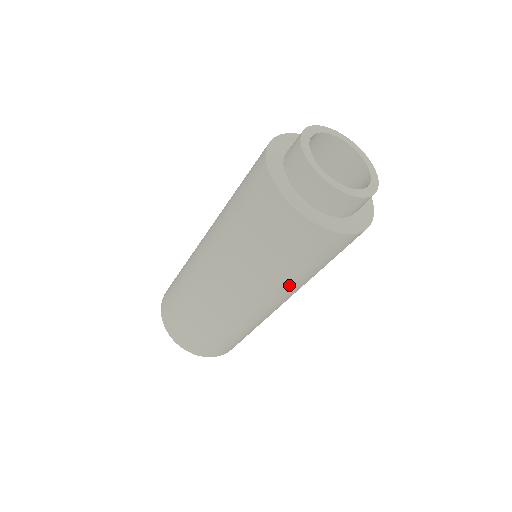
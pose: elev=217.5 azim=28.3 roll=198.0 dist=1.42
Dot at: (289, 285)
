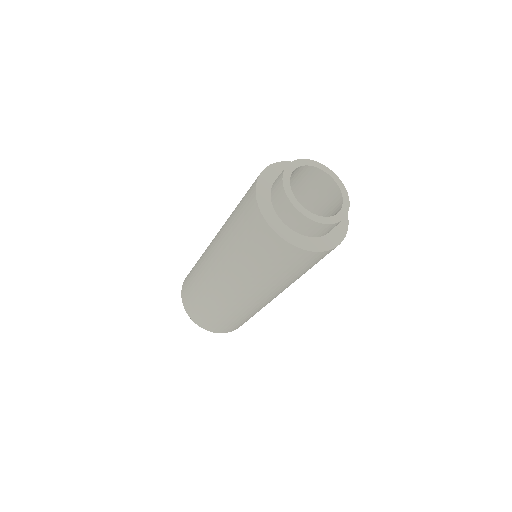
Dot at: (298, 278)
